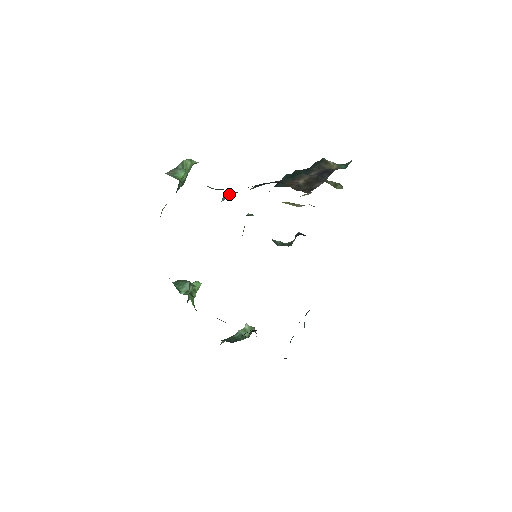
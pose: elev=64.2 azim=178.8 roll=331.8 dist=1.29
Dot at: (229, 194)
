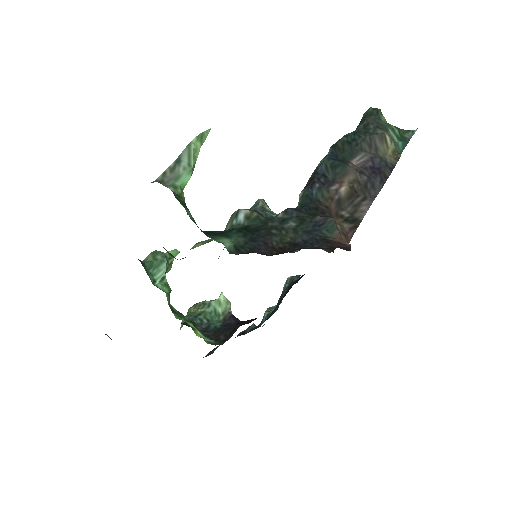
Dot at: (247, 215)
